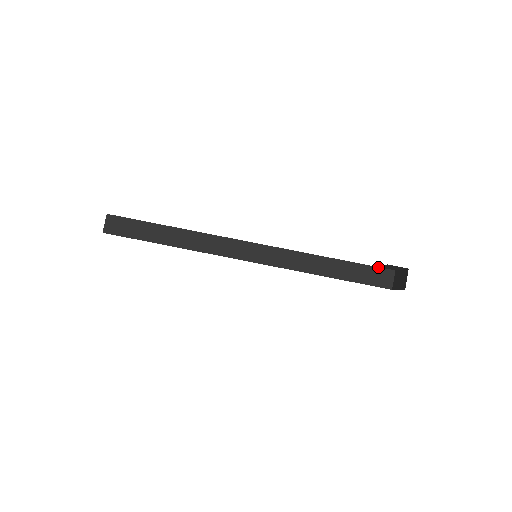
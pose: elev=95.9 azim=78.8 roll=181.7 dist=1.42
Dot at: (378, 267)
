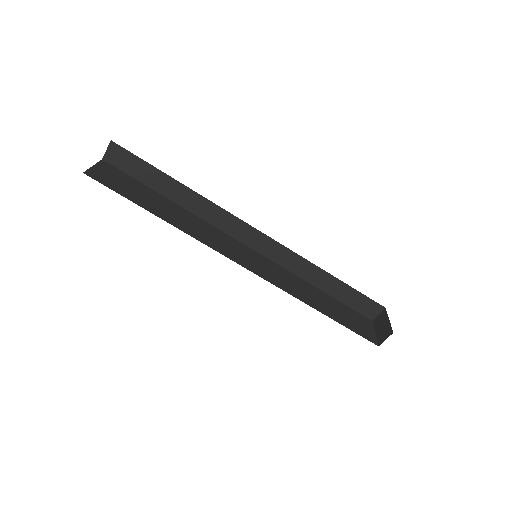
Dot at: (371, 299)
